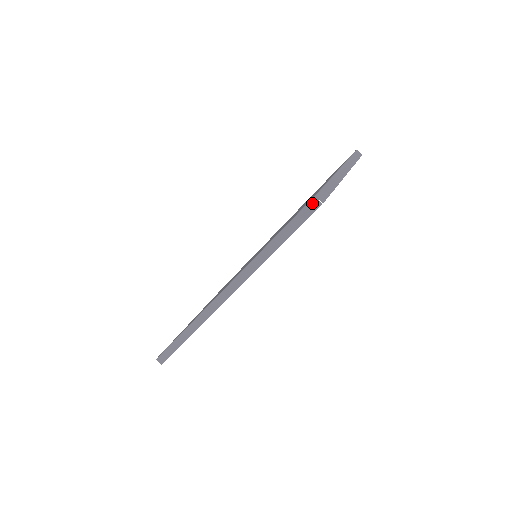
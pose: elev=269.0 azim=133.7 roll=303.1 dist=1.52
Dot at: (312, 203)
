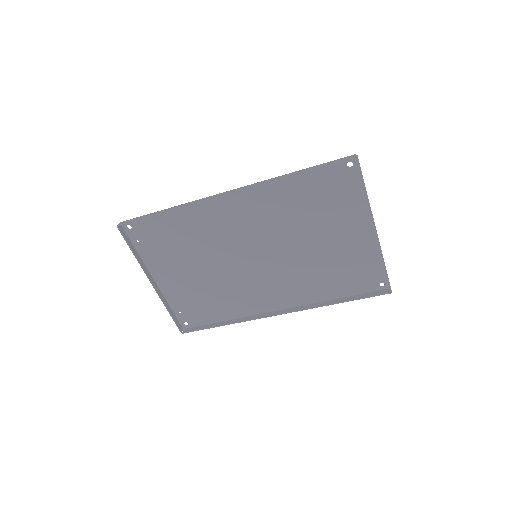
Dot at: (351, 156)
